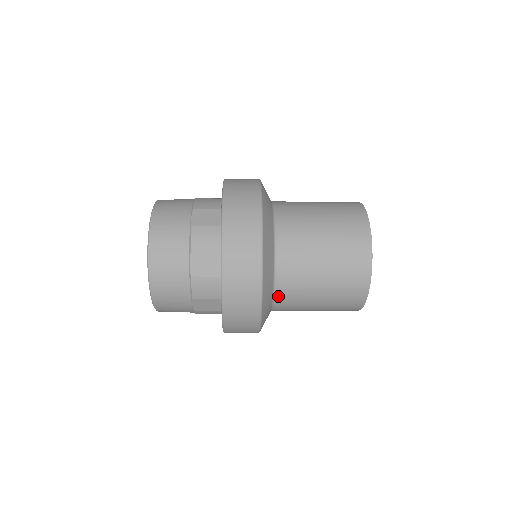
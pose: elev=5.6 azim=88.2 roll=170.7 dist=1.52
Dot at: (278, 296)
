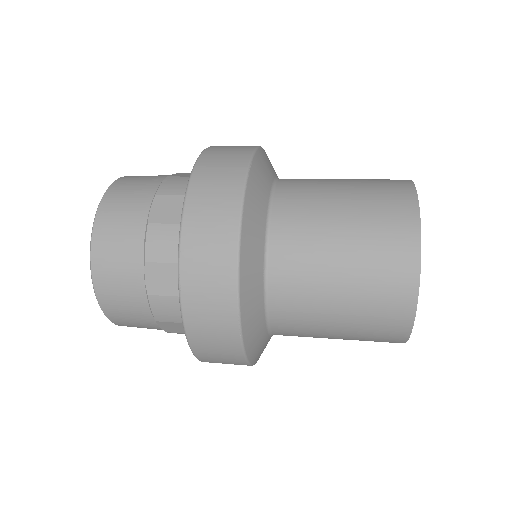
Dot at: (275, 324)
